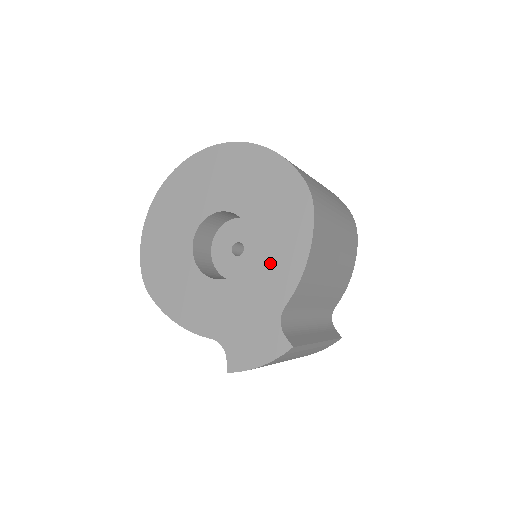
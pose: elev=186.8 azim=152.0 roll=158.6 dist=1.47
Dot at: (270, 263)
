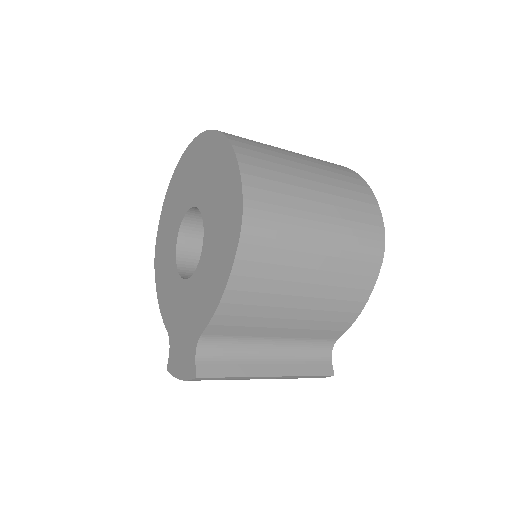
Dot at: (205, 281)
